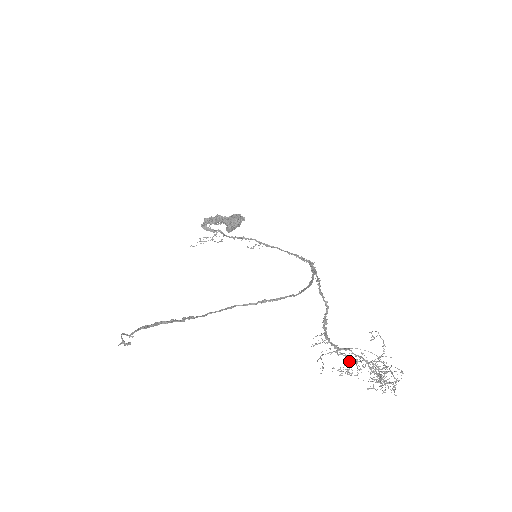
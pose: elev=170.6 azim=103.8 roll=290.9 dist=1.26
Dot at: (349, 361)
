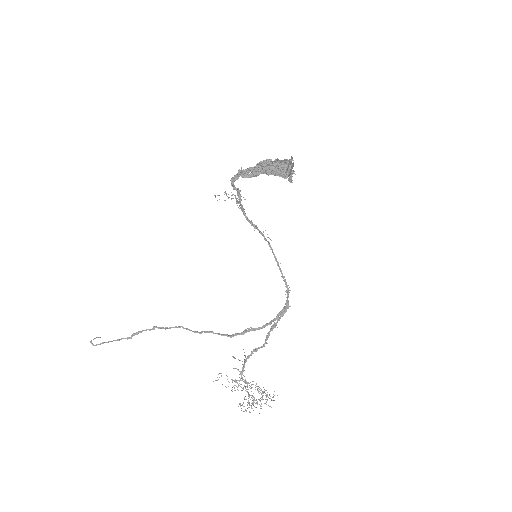
Dot at: occluded
